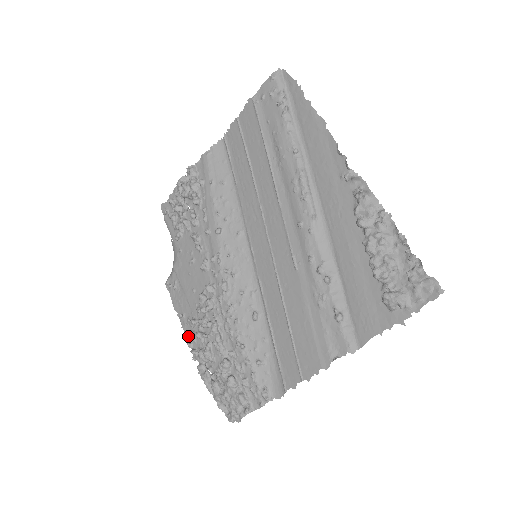
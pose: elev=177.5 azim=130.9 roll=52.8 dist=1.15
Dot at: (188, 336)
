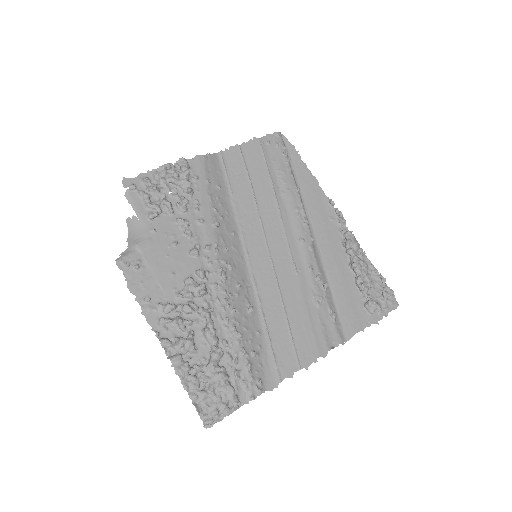
Dot at: (153, 324)
